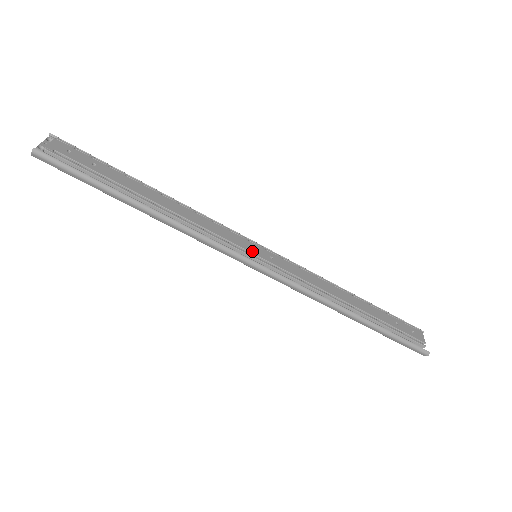
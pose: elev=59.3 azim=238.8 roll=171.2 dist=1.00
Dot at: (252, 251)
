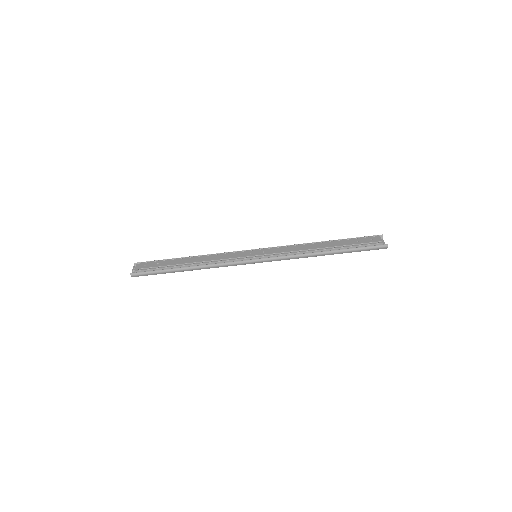
Dot at: (251, 255)
